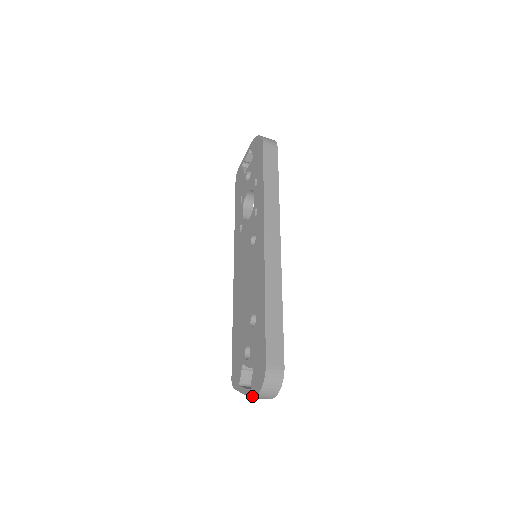
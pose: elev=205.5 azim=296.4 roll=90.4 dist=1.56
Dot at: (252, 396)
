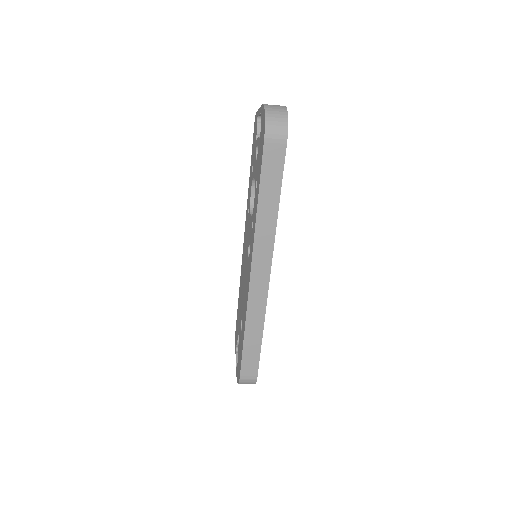
Dot at: (236, 375)
